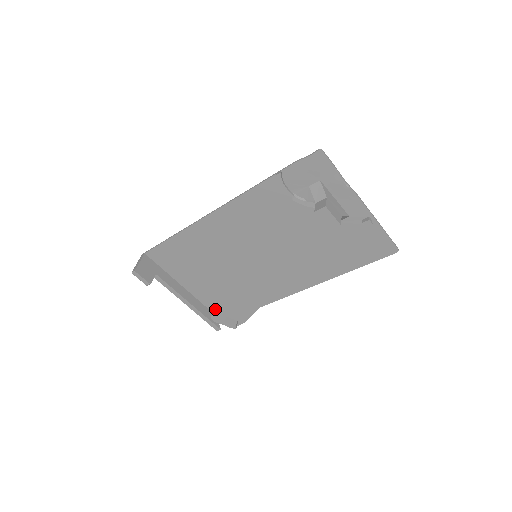
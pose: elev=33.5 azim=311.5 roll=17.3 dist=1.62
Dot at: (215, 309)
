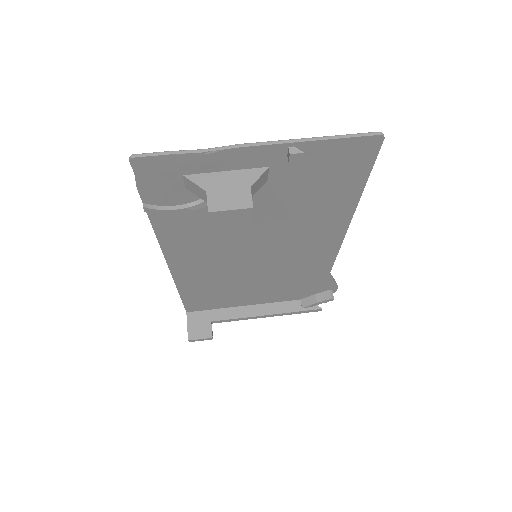
Dot at: (298, 297)
